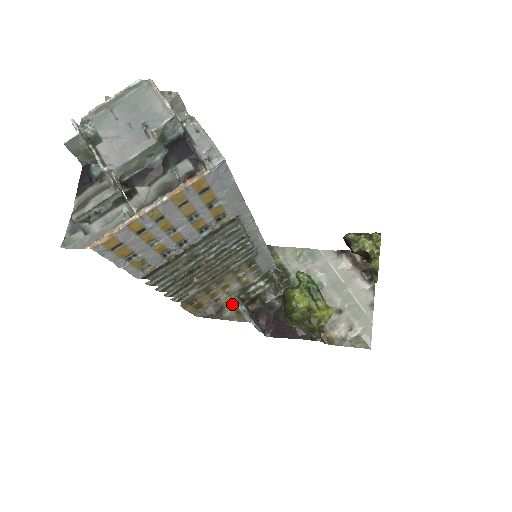
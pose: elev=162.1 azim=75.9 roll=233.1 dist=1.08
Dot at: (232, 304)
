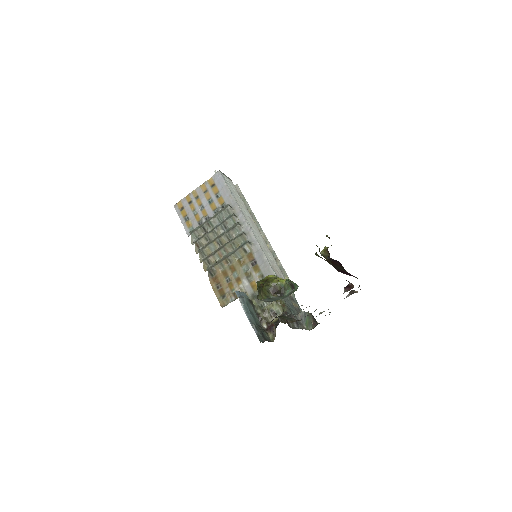
Dot at: occluded
